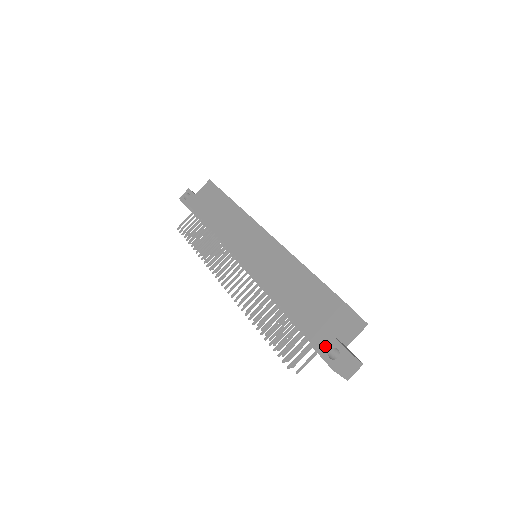
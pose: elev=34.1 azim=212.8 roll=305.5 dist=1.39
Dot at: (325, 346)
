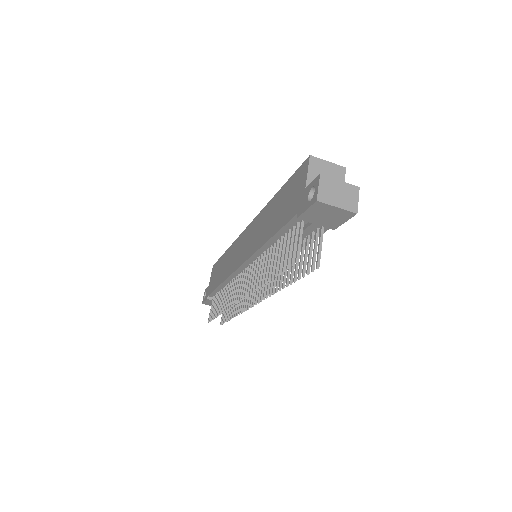
Dot at: (304, 201)
